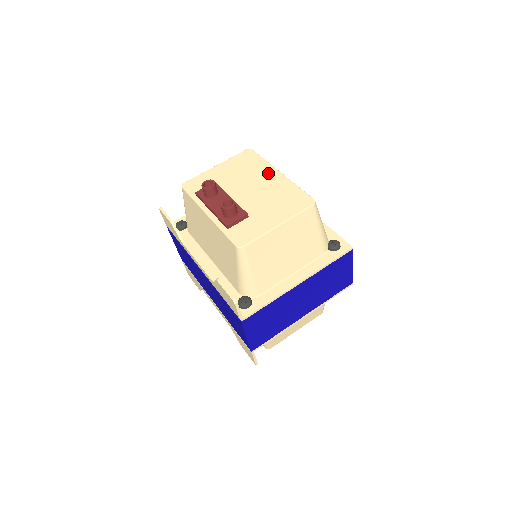
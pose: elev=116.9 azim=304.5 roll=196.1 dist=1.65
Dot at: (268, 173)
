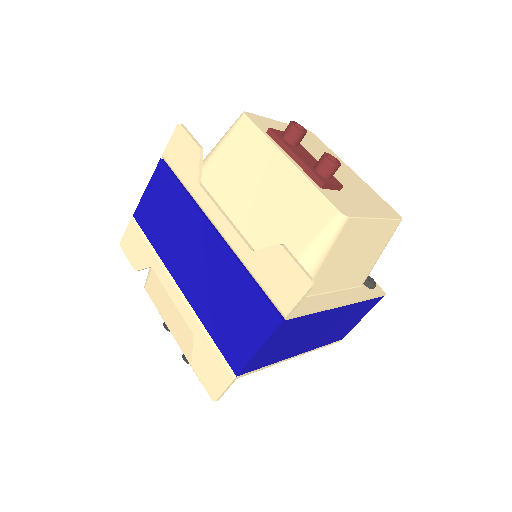
Dot at: (341, 163)
